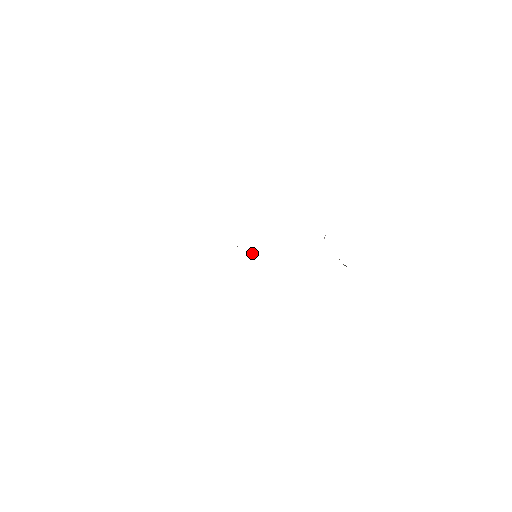
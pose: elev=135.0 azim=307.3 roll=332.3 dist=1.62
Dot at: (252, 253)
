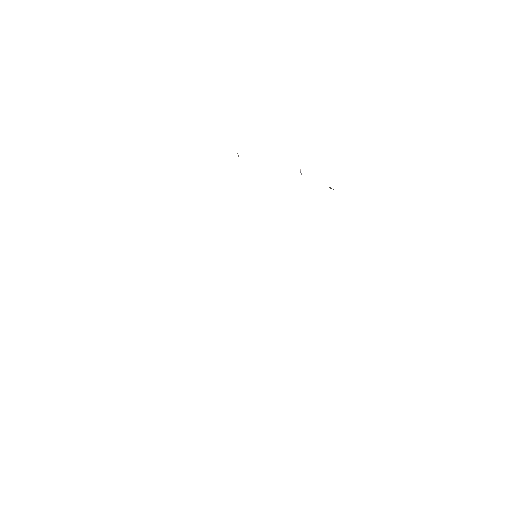
Dot at: occluded
